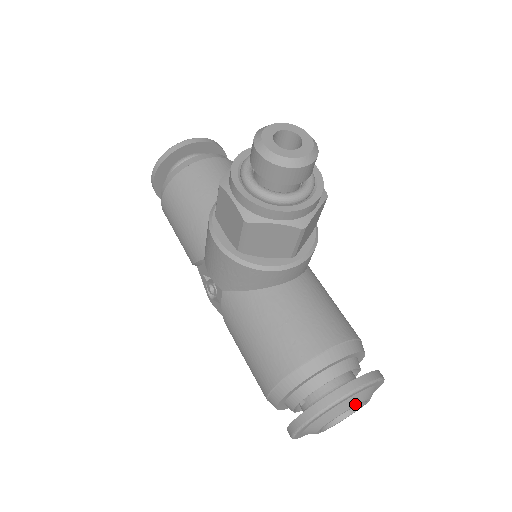
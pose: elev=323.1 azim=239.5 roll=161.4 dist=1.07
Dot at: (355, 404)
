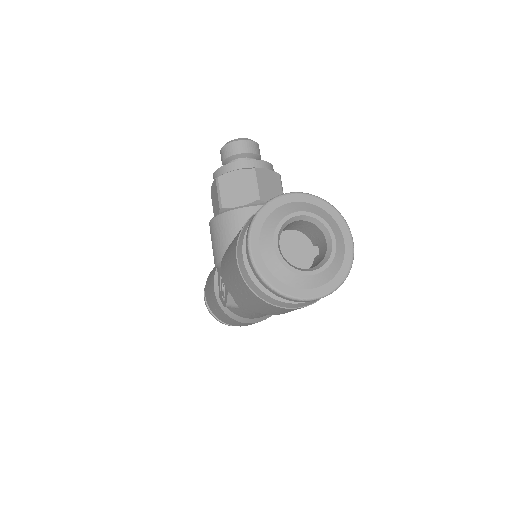
Dot at: (300, 210)
